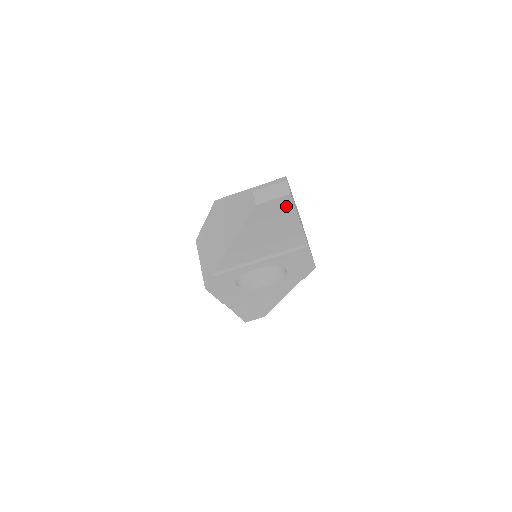
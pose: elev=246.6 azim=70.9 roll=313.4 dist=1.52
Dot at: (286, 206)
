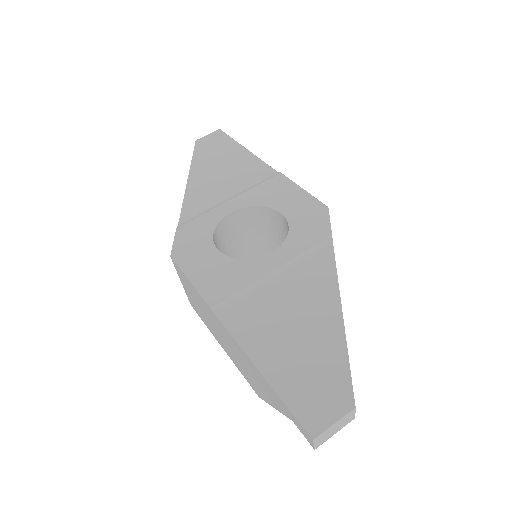
Dot at: (223, 138)
